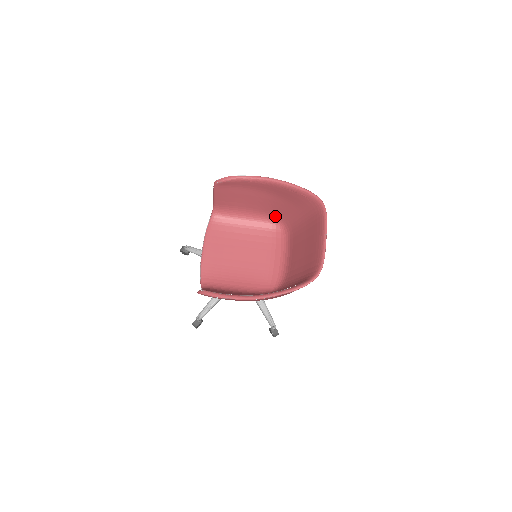
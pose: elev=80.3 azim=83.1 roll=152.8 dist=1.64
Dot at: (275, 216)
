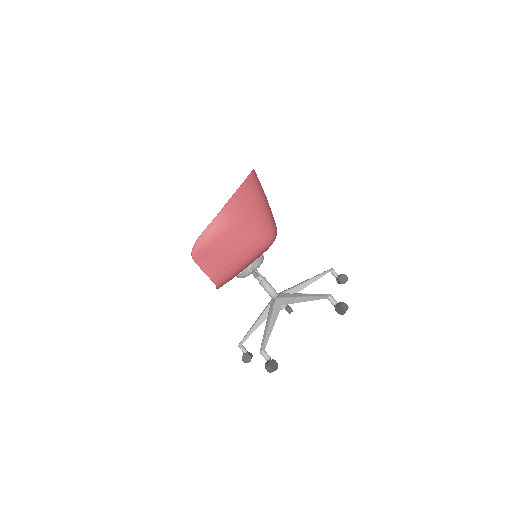
Dot at: occluded
